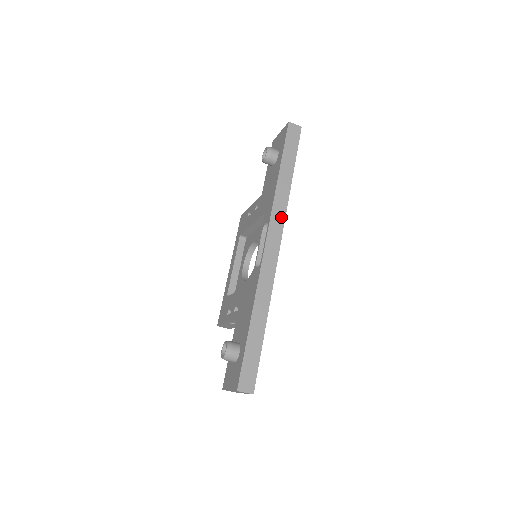
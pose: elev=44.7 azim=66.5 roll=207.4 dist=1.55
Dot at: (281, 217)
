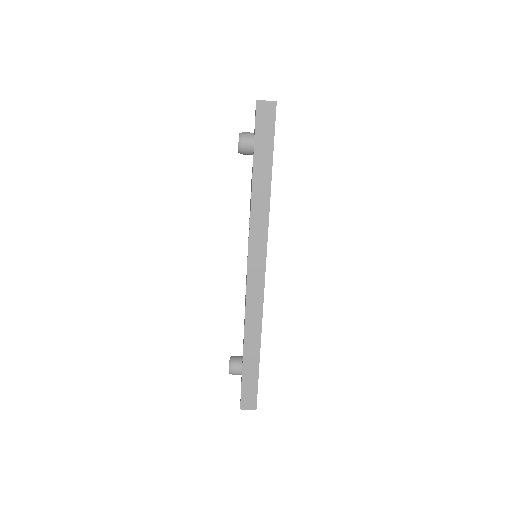
Dot at: (262, 239)
